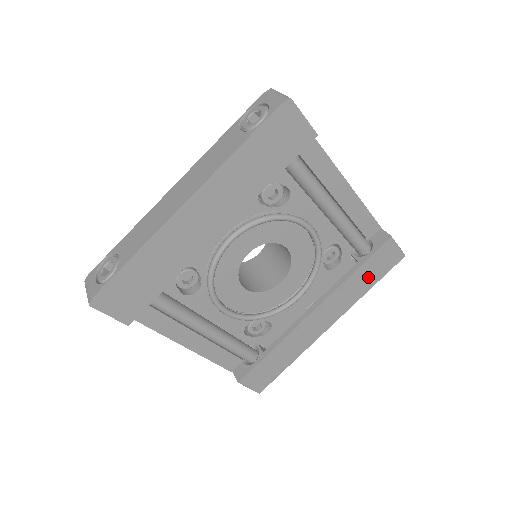
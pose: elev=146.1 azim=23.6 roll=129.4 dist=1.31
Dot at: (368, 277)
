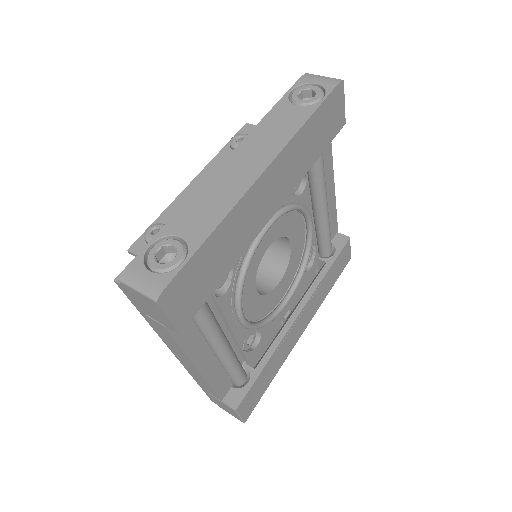
Dot at: (331, 278)
